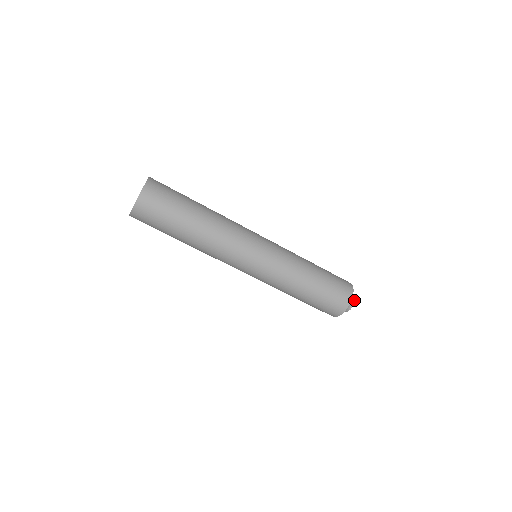
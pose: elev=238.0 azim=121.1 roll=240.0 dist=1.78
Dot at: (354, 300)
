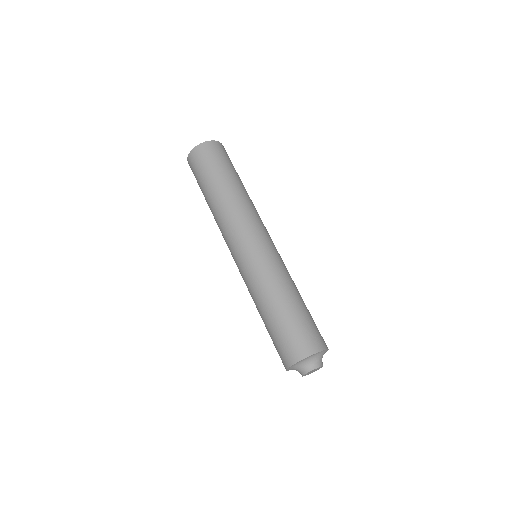
Dot at: (321, 365)
